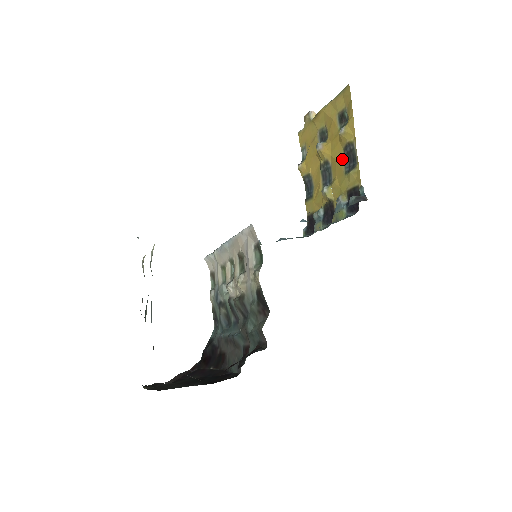
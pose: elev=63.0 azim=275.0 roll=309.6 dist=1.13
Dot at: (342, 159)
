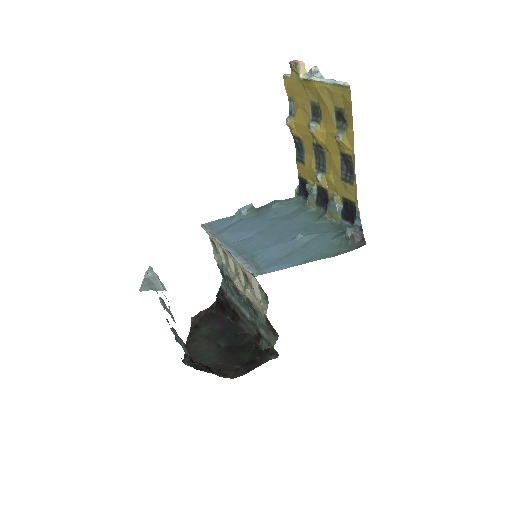
Dot at: (338, 161)
